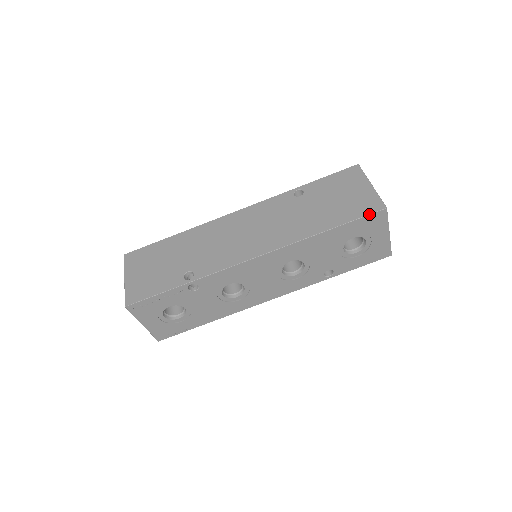
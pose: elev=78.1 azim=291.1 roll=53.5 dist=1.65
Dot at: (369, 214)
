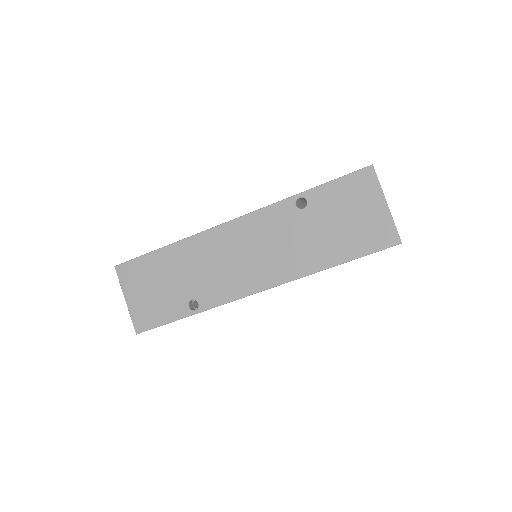
Dot at: occluded
